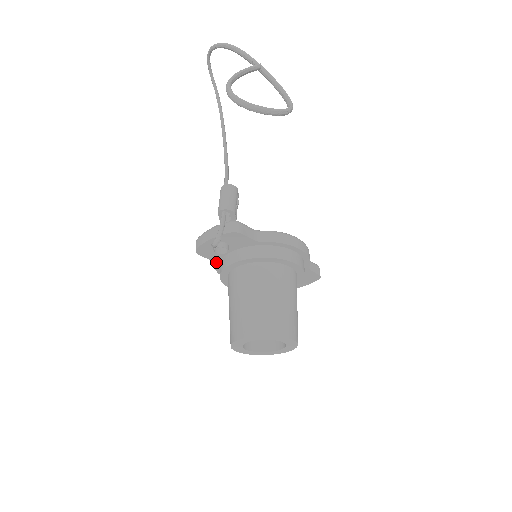
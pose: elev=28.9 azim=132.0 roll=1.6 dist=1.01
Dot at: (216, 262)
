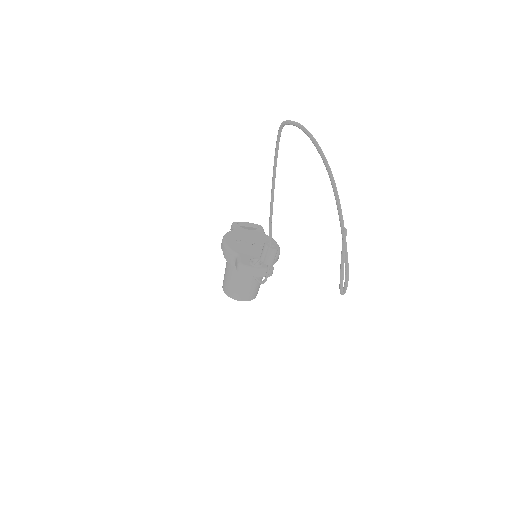
Dot at: (235, 261)
